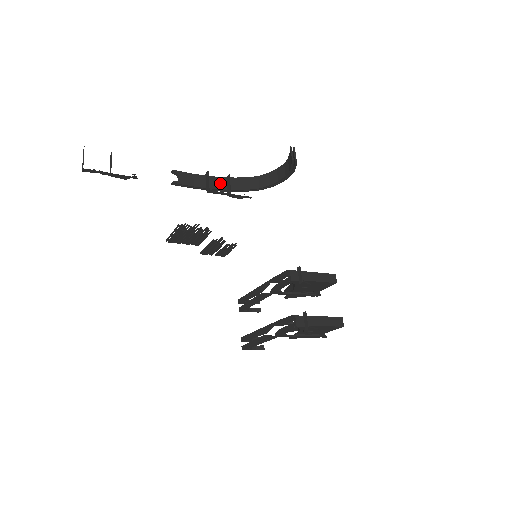
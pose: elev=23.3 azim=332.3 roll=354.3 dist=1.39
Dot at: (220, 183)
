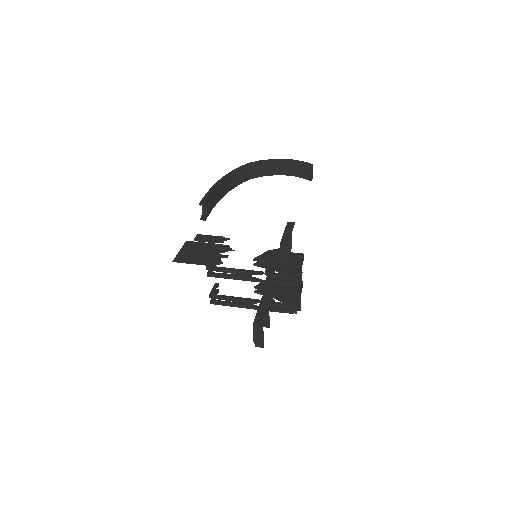
Dot at: (225, 187)
